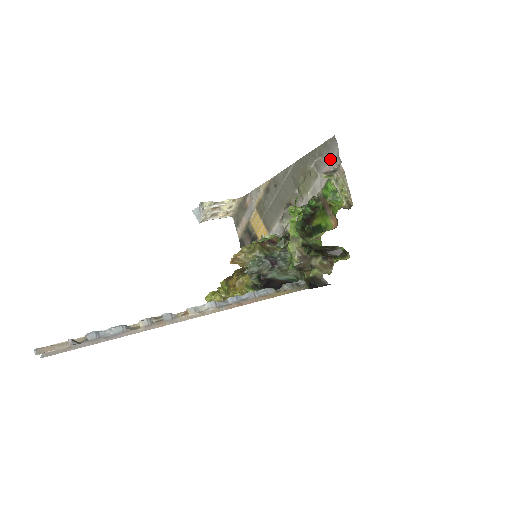
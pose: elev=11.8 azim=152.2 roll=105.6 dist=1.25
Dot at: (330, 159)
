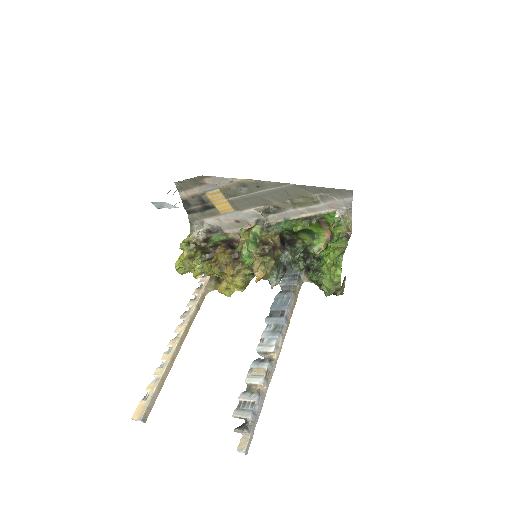
Dot at: (340, 200)
